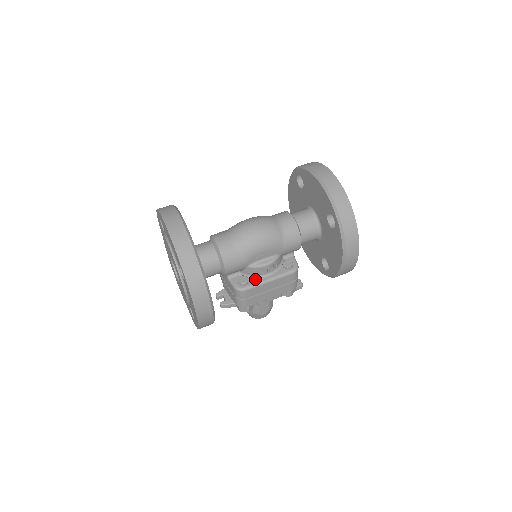
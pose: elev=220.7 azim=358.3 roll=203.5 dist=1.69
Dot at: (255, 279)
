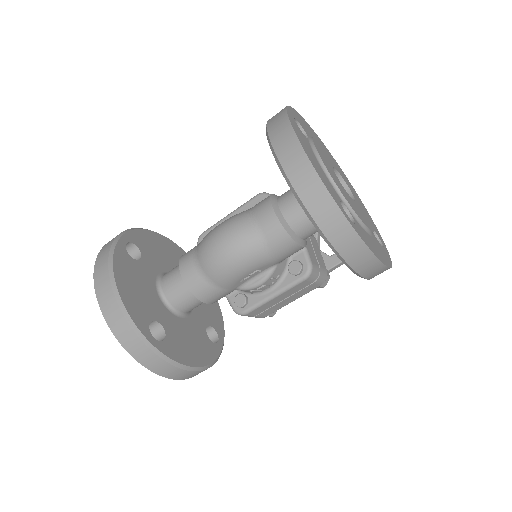
Dot at: (255, 297)
